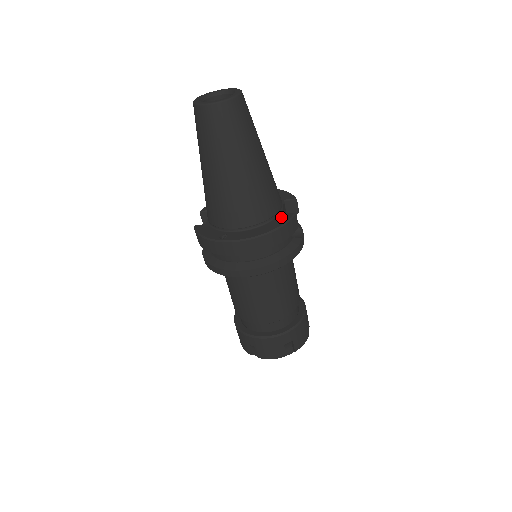
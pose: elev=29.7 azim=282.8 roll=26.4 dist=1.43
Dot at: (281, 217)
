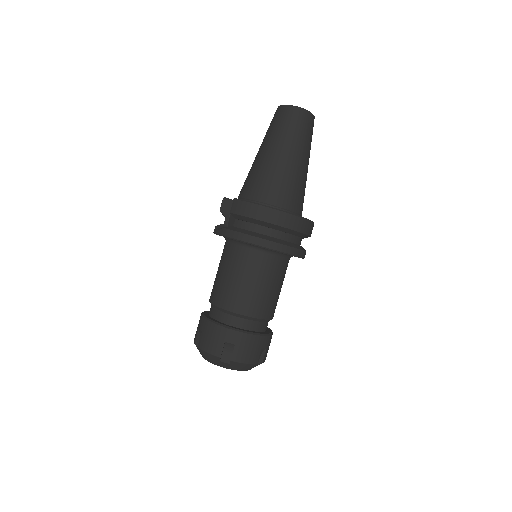
Dot at: occluded
